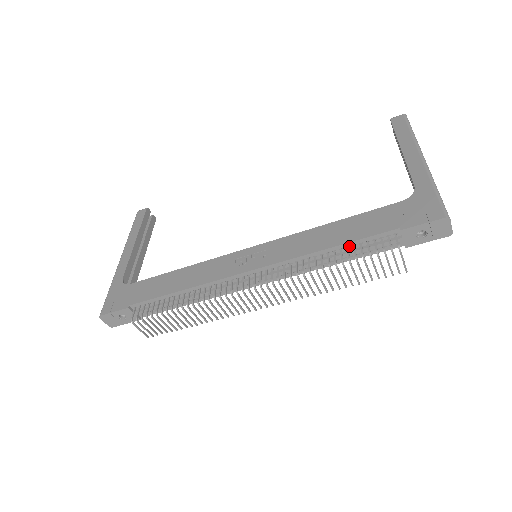
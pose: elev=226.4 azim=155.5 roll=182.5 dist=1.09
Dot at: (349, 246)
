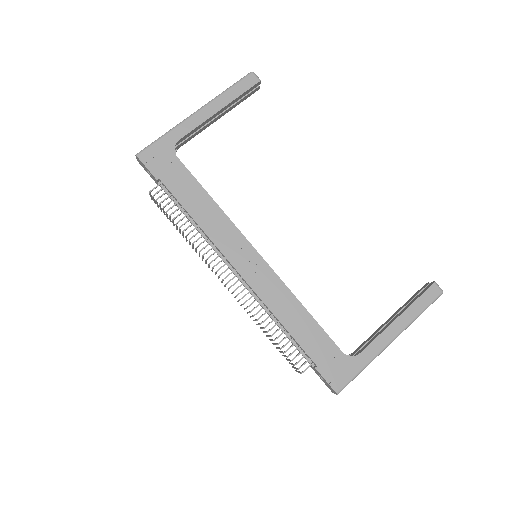
Dot at: (290, 335)
